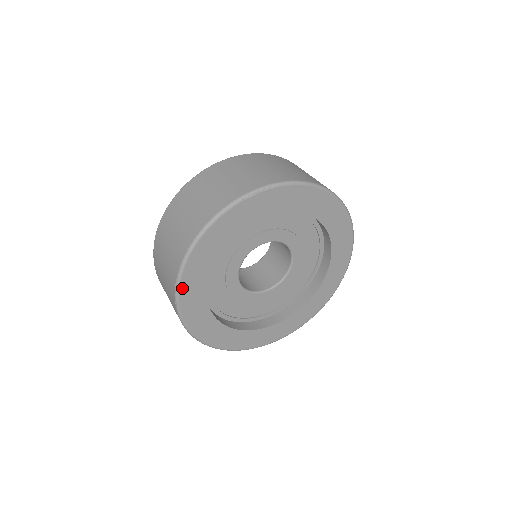
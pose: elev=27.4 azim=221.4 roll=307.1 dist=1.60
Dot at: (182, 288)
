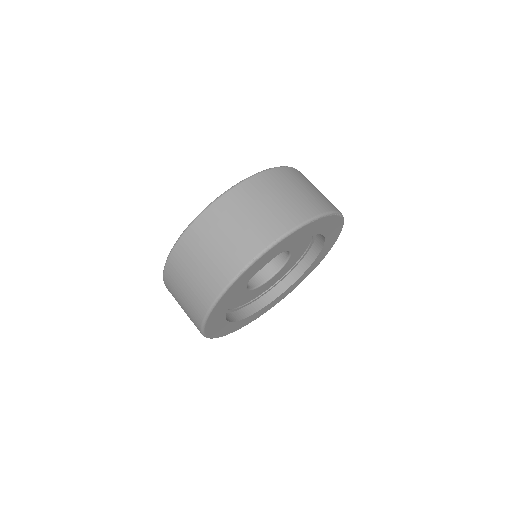
Dot at: (255, 263)
